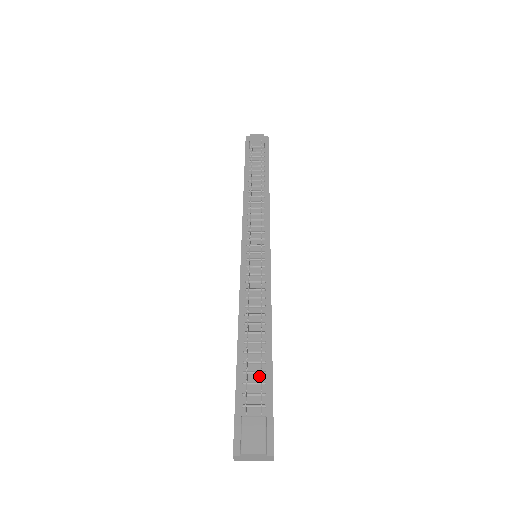
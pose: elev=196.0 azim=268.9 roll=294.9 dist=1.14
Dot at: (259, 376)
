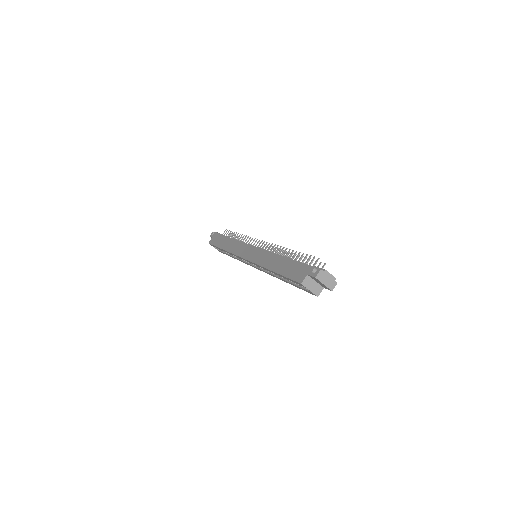
Dot at: occluded
